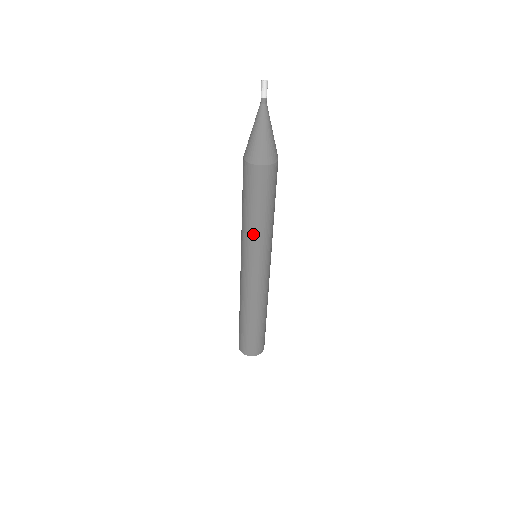
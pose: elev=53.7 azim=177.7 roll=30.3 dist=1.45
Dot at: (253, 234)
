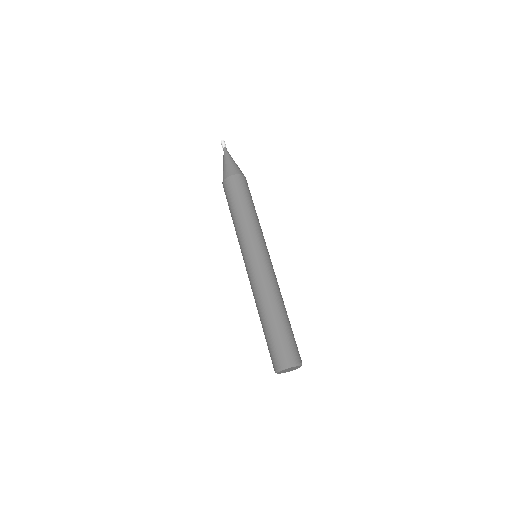
Dot at: (255, 223)
